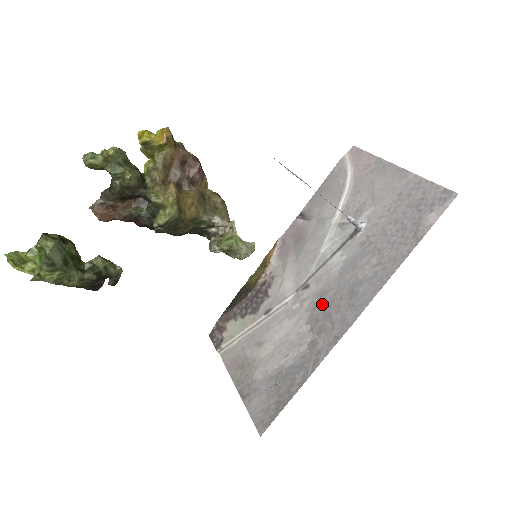
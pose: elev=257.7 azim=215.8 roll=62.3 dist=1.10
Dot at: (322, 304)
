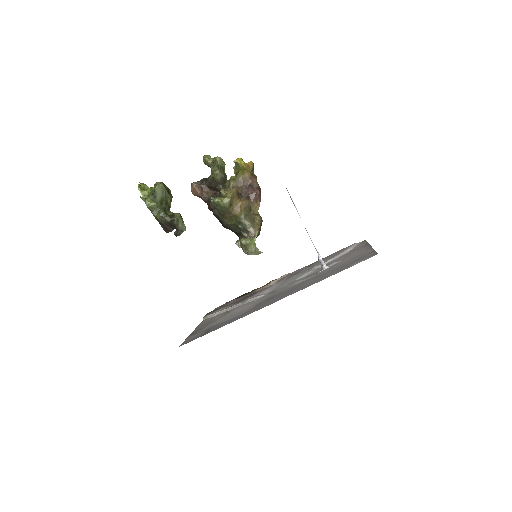
Dot at: (271, 297)
